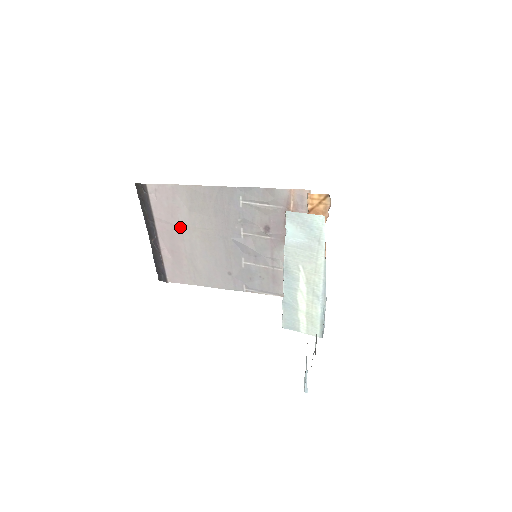
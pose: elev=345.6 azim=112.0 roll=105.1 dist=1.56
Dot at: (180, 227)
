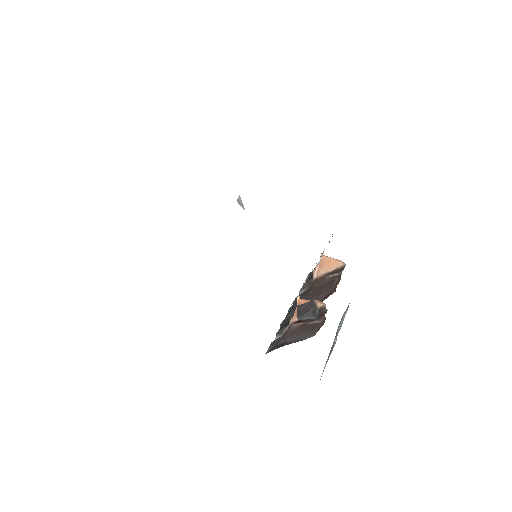
Dot at: occluded
